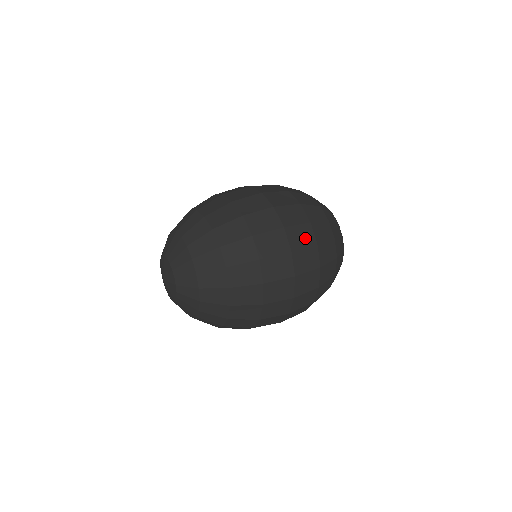
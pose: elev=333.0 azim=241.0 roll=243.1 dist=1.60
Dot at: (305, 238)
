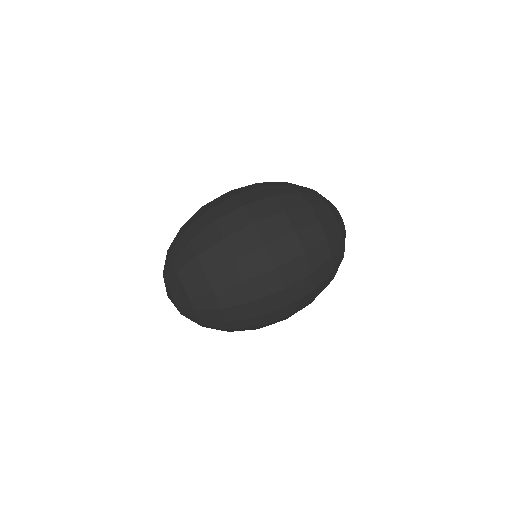
Dot at: (305, 302)
